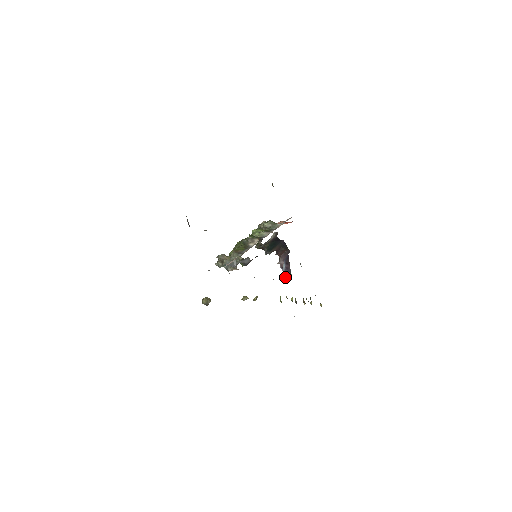
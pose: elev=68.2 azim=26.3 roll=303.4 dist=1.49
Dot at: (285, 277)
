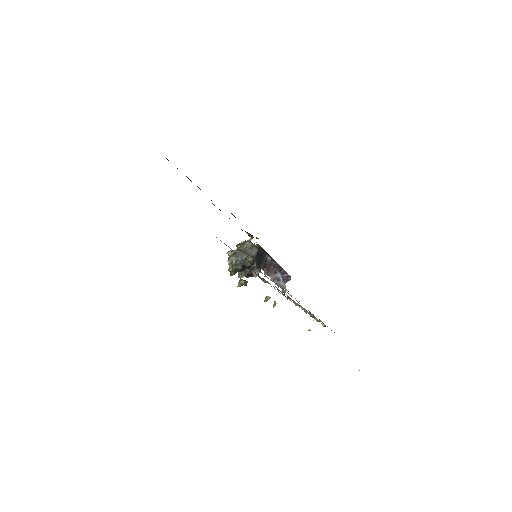
Dot at: occluded
